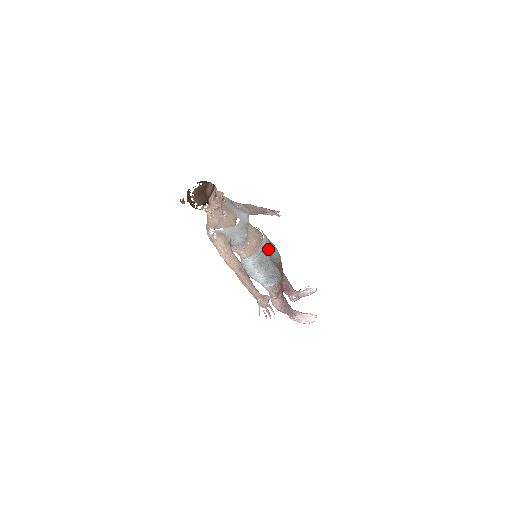
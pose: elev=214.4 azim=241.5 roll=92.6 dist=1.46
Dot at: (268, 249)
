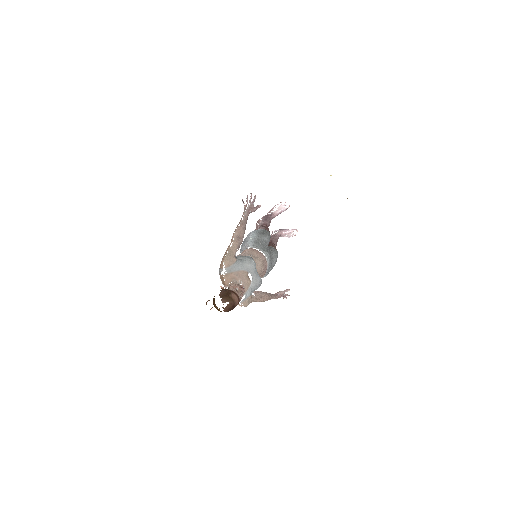
Dot at: (270, 259)
